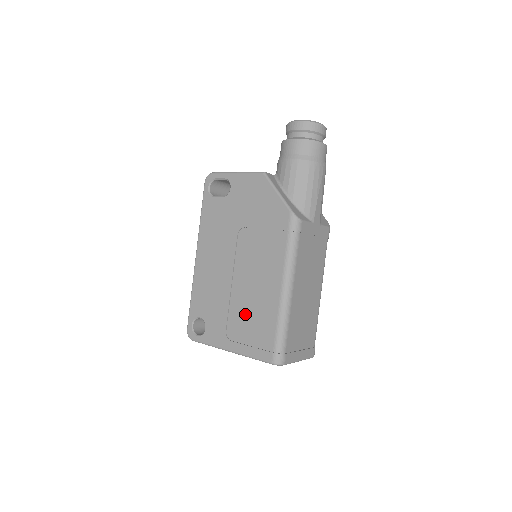
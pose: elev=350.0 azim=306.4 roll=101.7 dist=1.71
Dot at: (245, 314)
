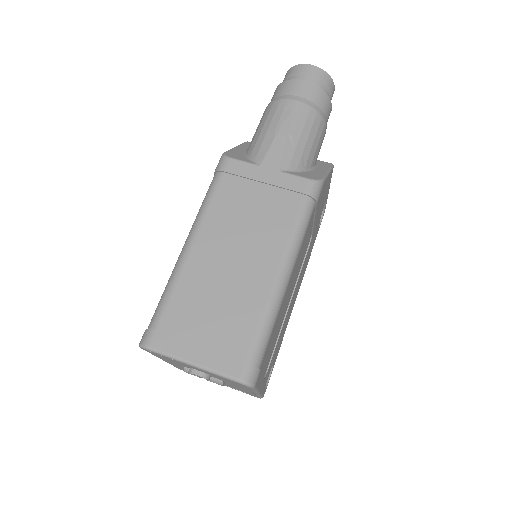
Dot at: occluded
